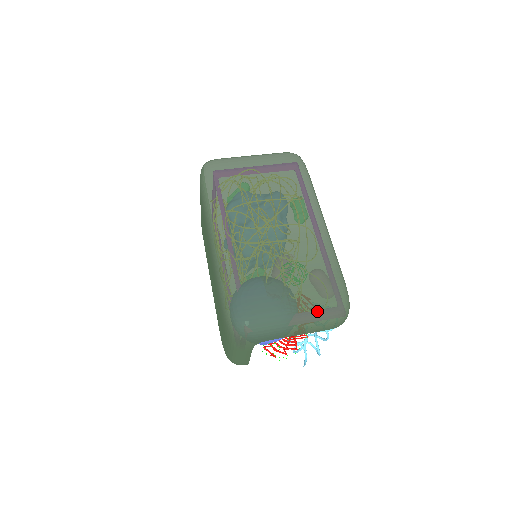
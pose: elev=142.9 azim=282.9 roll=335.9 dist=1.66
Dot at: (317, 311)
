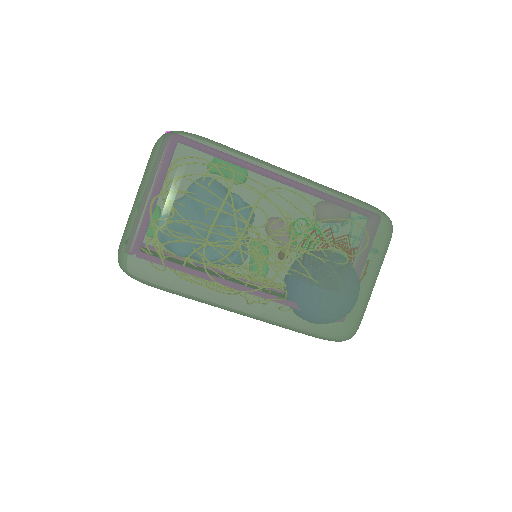
Dot at: (380, 256)
